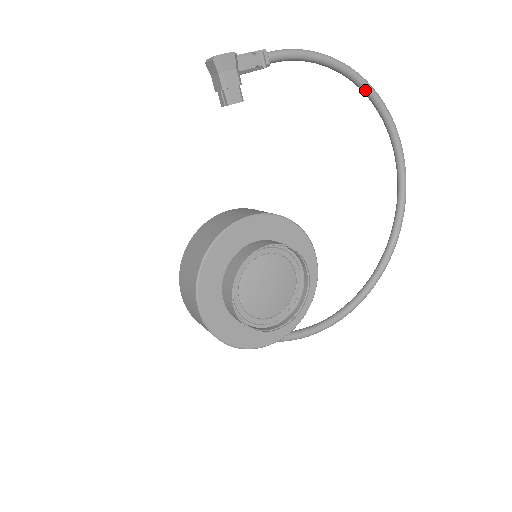
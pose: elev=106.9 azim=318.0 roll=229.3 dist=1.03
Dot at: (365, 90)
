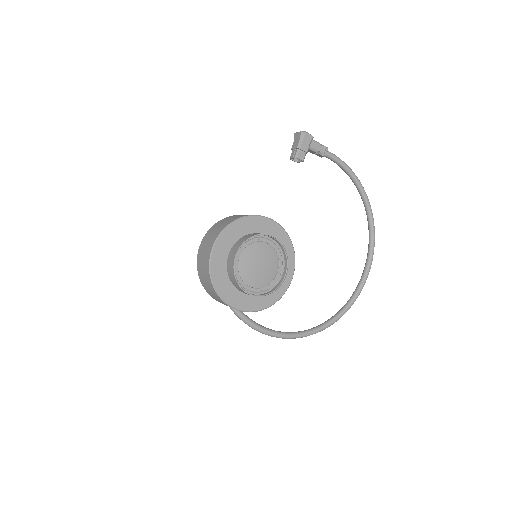
Dot at: (367, 209)
